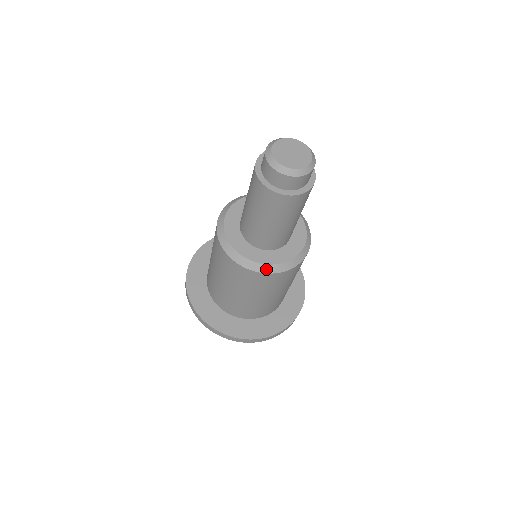
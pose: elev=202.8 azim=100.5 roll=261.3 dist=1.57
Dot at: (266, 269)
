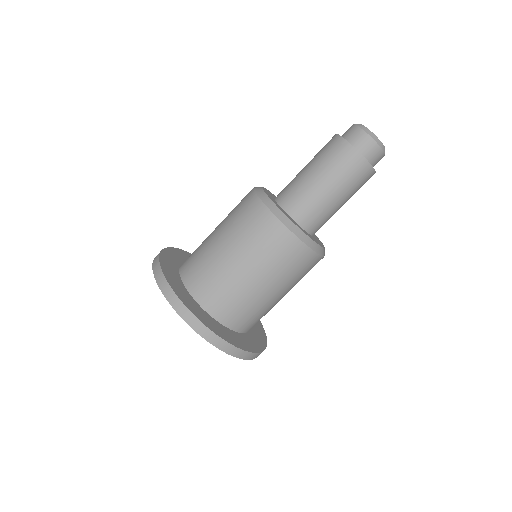
Dot at: (298, 232)
